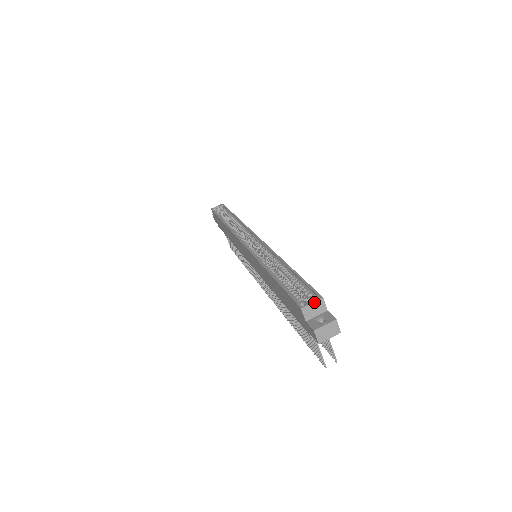
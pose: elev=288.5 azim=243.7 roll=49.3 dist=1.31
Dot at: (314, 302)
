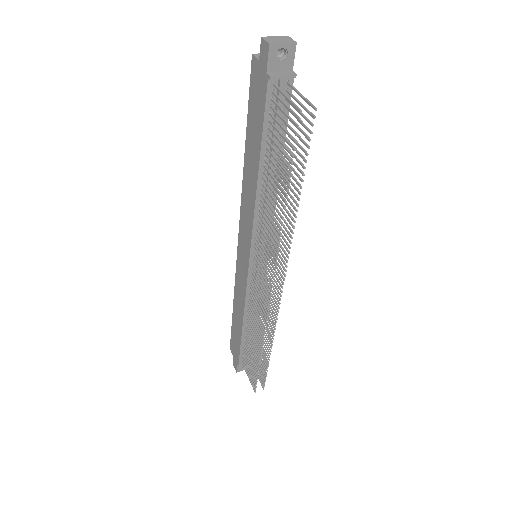
Dot at: occluded
